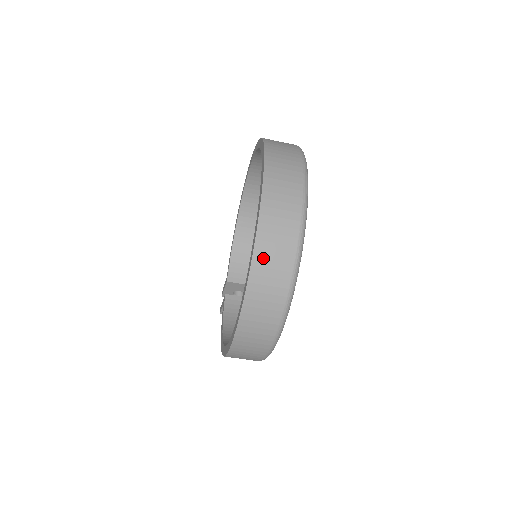
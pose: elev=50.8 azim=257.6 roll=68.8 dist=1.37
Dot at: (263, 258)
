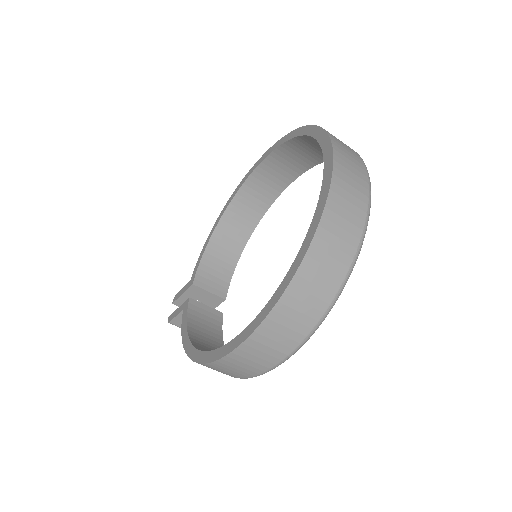
Dot at: (325, 240)
